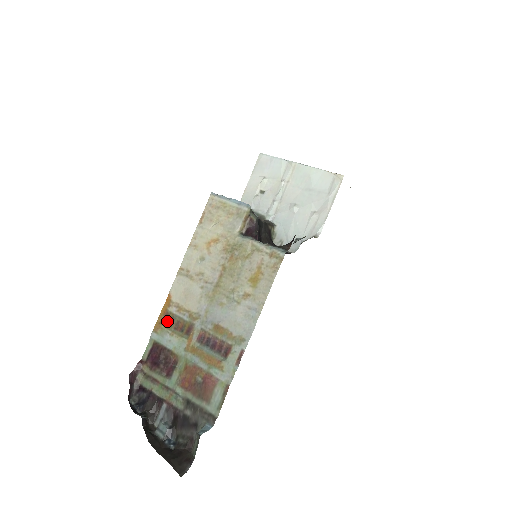
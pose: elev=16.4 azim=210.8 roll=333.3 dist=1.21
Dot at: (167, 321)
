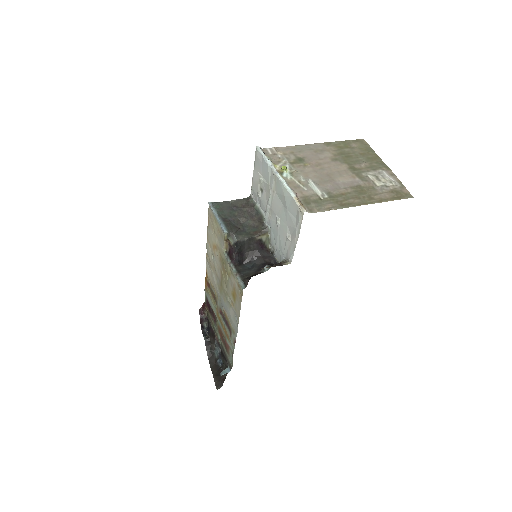
Dot at: (209, 287)
